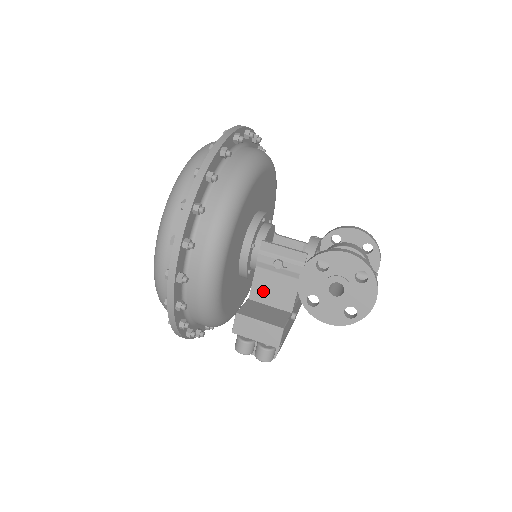
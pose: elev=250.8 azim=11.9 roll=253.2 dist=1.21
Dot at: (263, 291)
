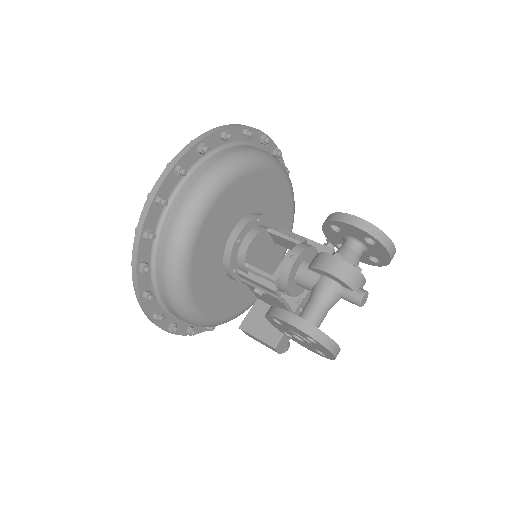
Dot at: (263, 298)
